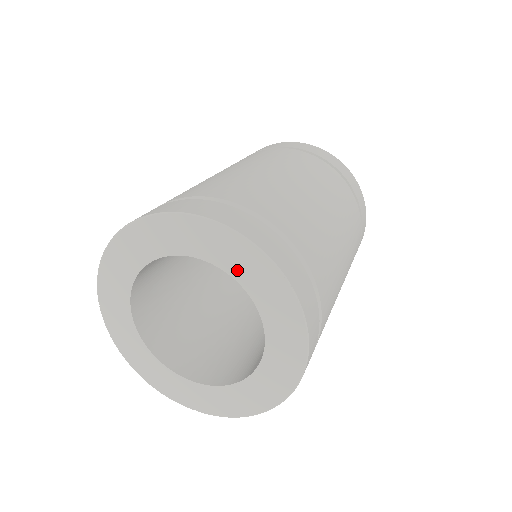
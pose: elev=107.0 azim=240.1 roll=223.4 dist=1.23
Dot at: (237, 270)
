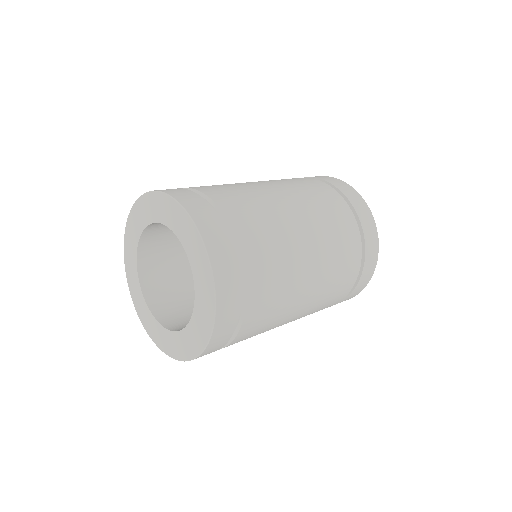
Dot at: (193, 259)
